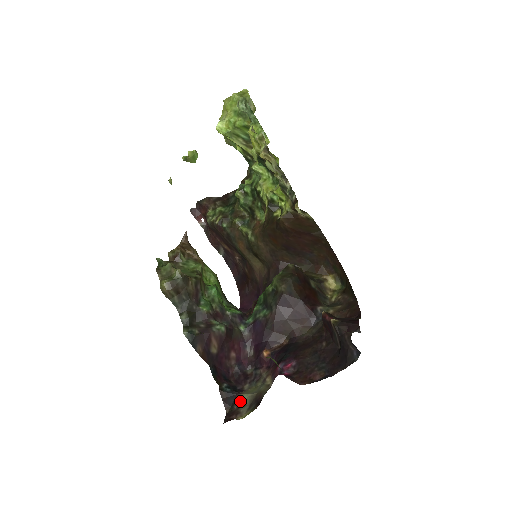
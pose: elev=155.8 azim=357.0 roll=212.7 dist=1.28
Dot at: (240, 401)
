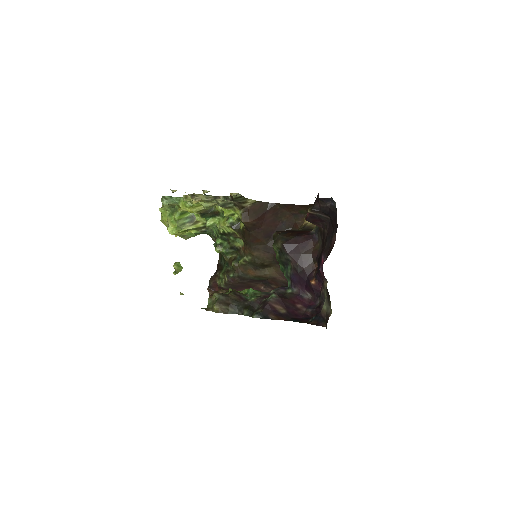
Dot at: (324, 312)
